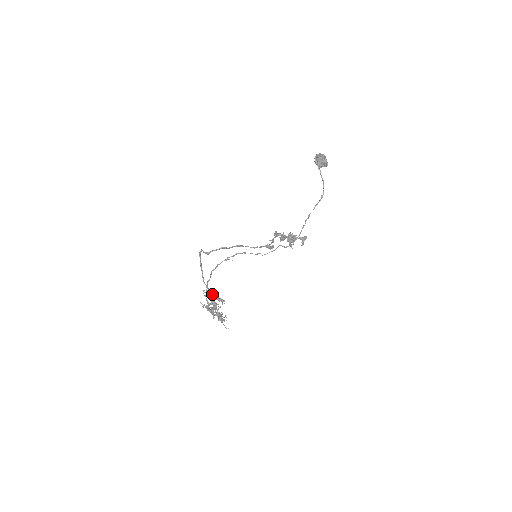
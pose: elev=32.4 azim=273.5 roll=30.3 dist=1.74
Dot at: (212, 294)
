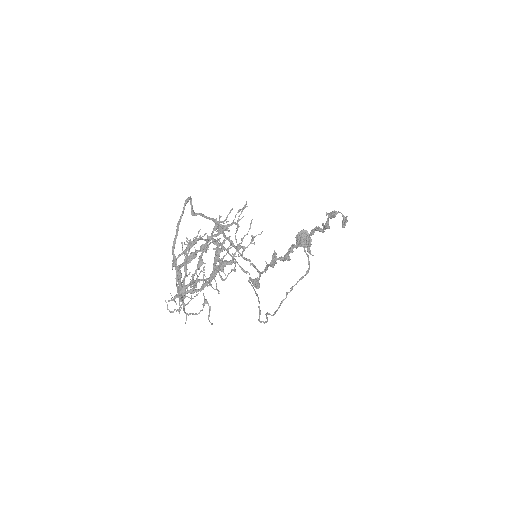
Dot at: (213, 231)
